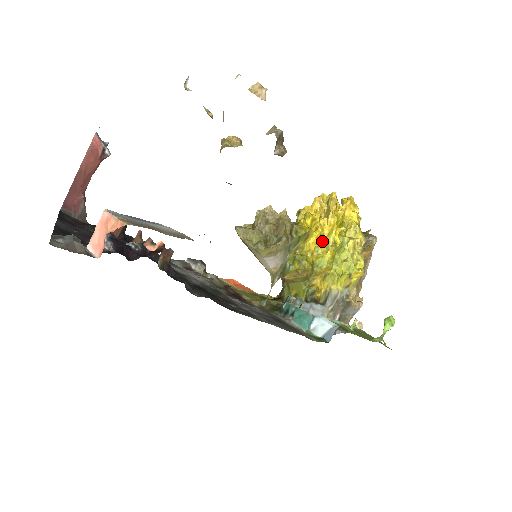
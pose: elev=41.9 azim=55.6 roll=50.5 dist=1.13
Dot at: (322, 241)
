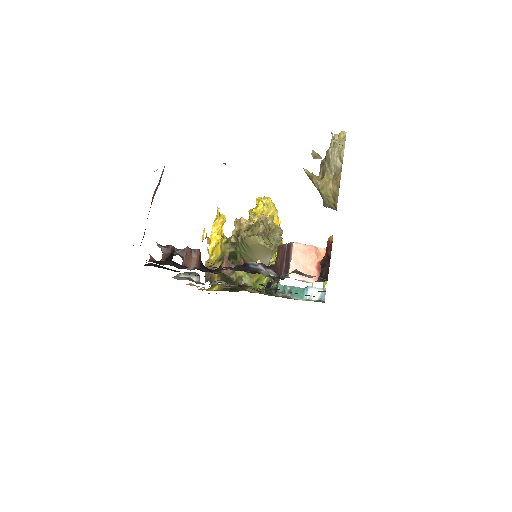
Dot at: occluded
